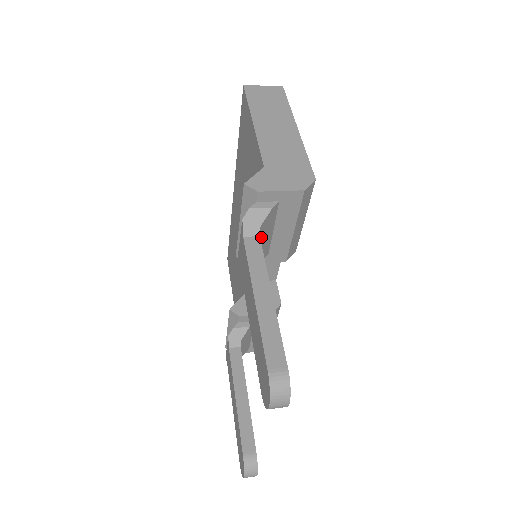
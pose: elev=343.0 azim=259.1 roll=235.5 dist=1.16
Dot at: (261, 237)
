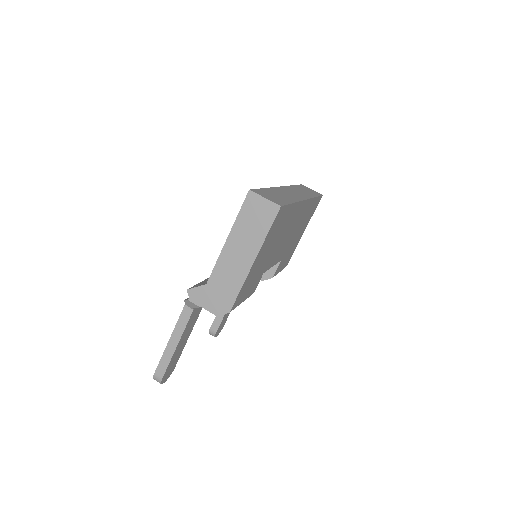
Dot at: occluded
